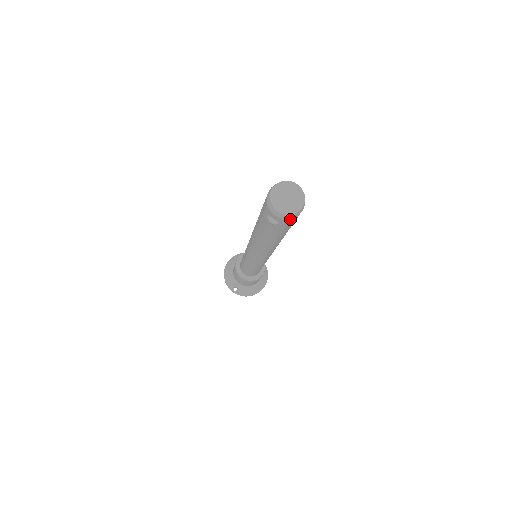
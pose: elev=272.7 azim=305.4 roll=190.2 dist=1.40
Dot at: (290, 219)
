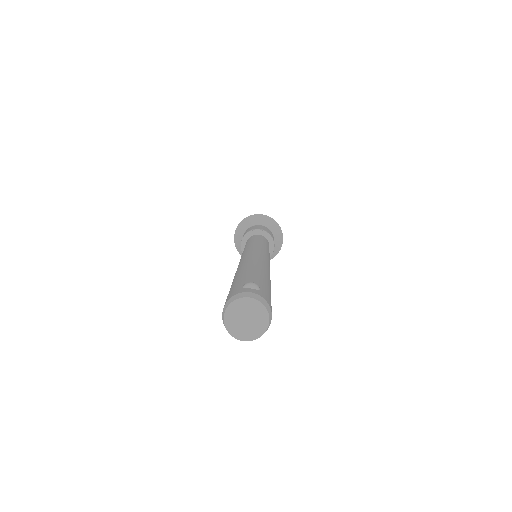
Dot at: occluded
